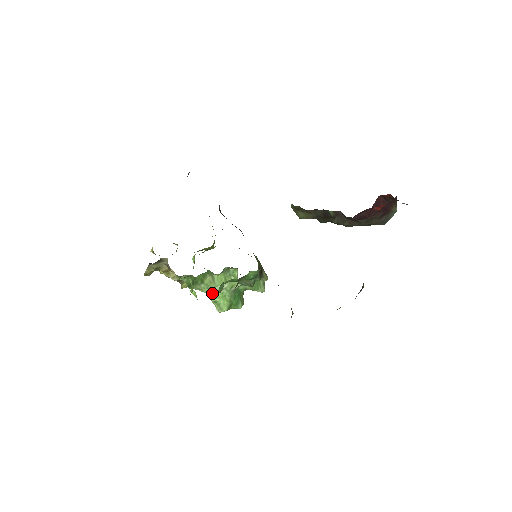
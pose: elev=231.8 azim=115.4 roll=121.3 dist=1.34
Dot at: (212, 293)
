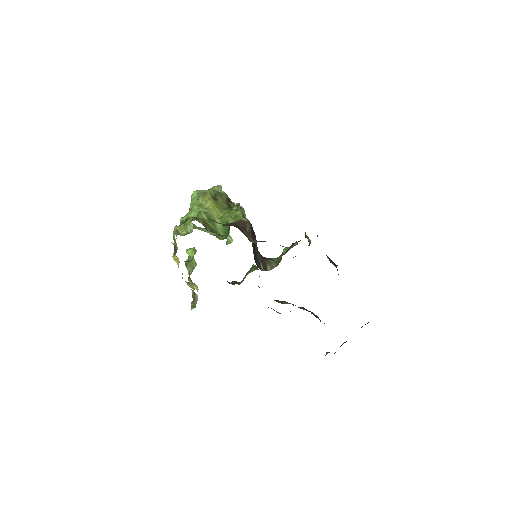
Dot at: (196, 227)
